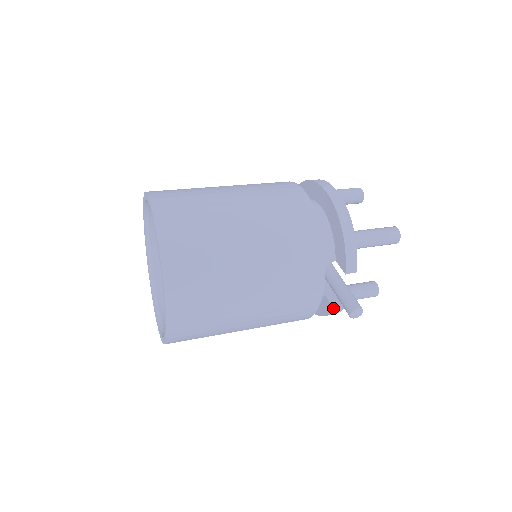
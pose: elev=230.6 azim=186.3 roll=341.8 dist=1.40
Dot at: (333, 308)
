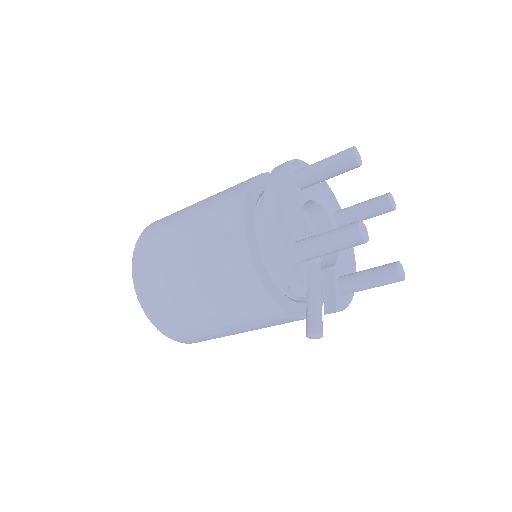
Dot at: (324, 312)
